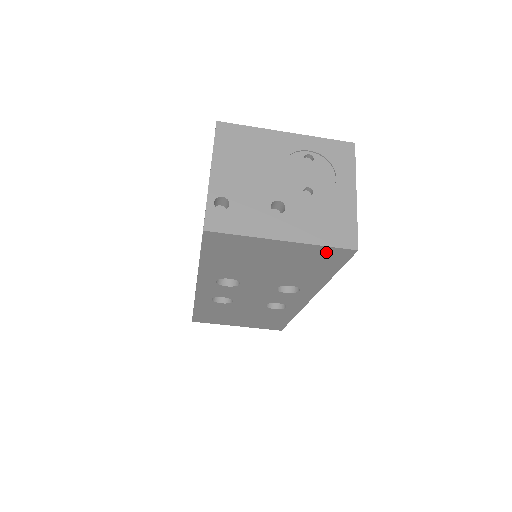
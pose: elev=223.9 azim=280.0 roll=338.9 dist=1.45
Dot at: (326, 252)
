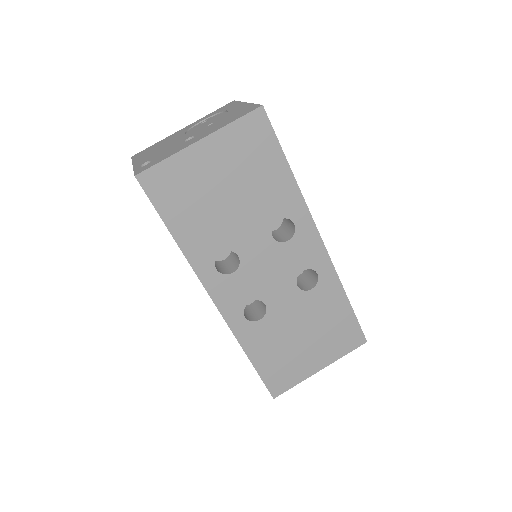
Dot at: (245, 130)
